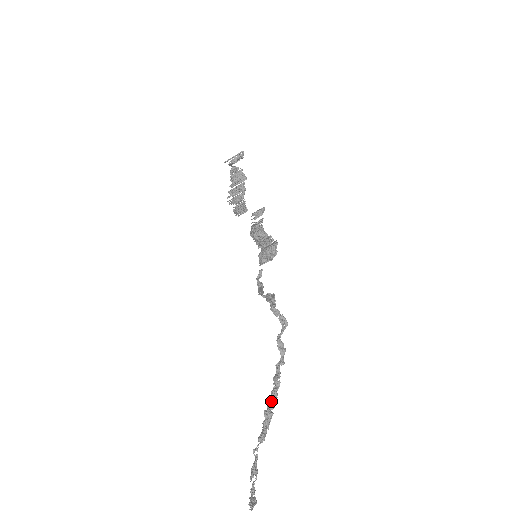
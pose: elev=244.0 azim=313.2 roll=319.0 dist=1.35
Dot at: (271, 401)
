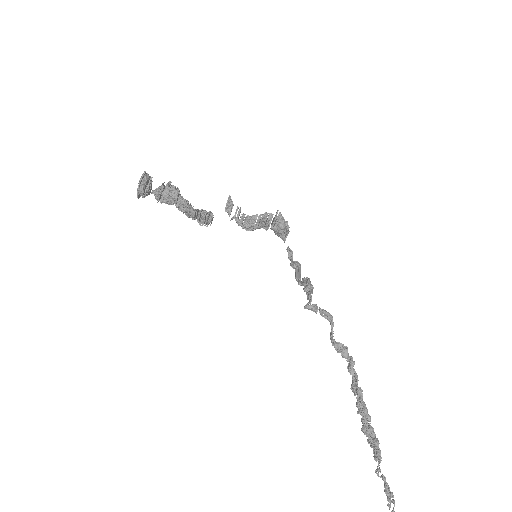
Dot at: (362, 415)
